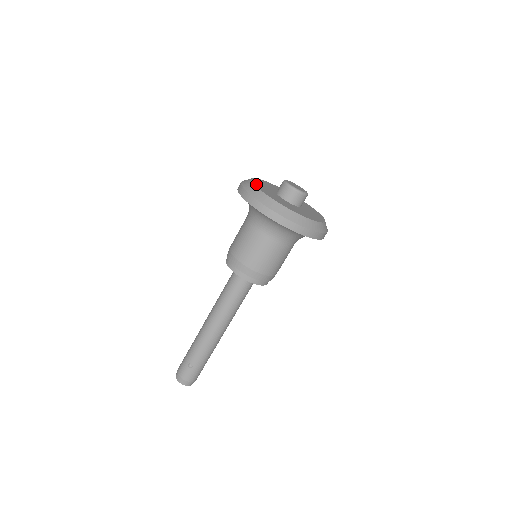
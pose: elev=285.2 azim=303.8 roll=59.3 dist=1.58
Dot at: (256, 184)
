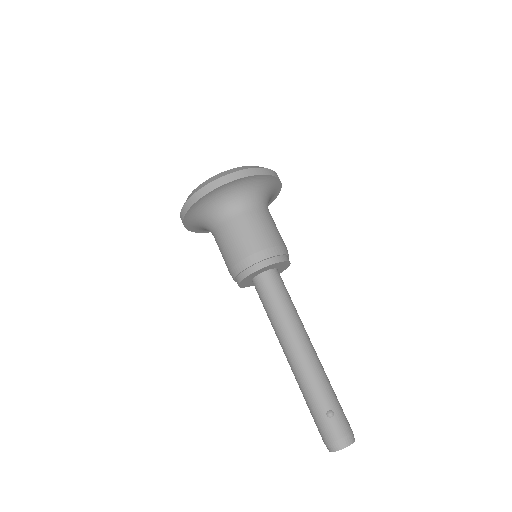
Dot at: occluded
